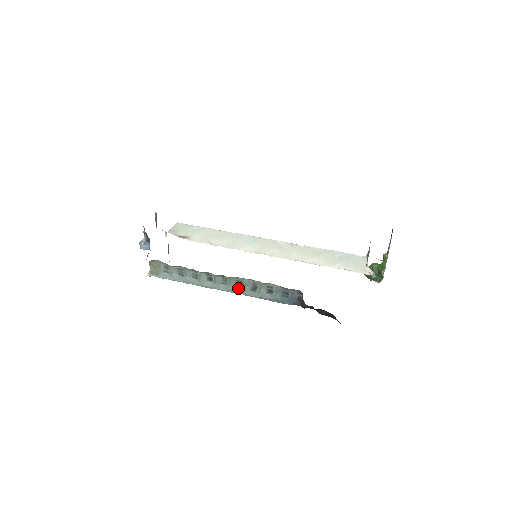
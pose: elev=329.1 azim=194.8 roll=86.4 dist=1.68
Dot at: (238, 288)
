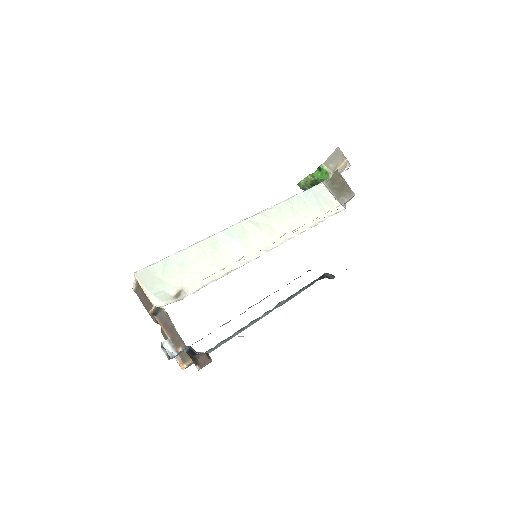
Dot at: (275, 307)
